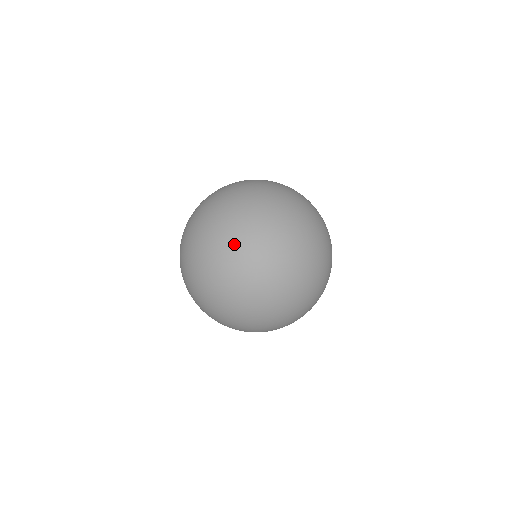
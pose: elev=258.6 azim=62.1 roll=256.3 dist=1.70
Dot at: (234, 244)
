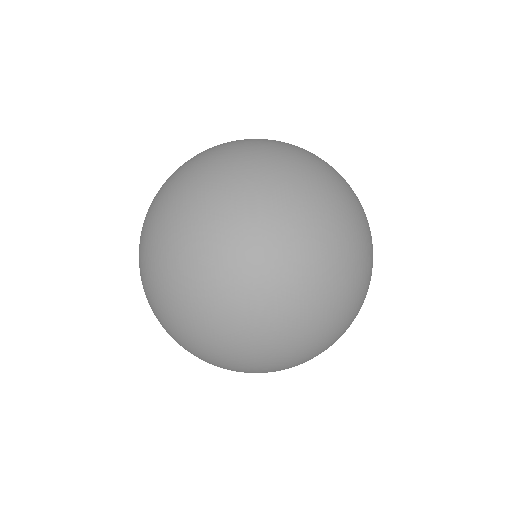
Dot at: (243, 188)
